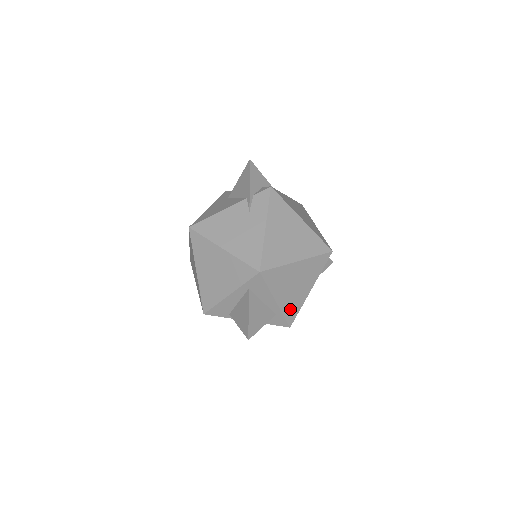
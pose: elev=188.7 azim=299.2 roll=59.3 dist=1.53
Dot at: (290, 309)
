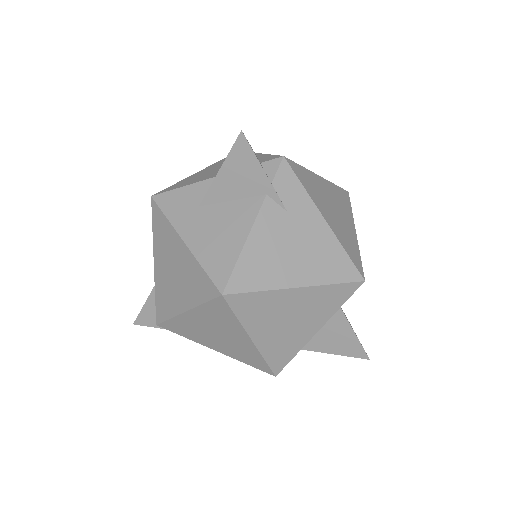
Dot at: occluded
